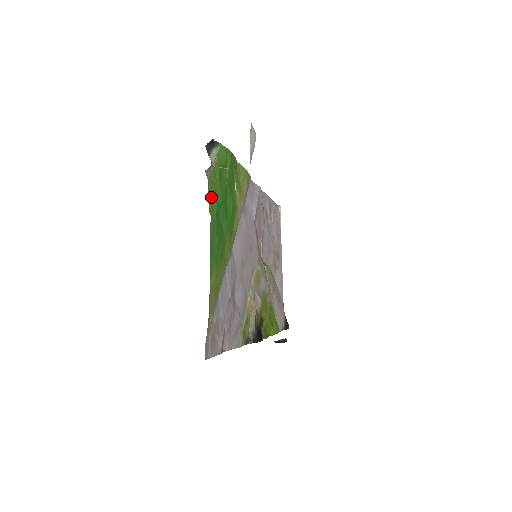
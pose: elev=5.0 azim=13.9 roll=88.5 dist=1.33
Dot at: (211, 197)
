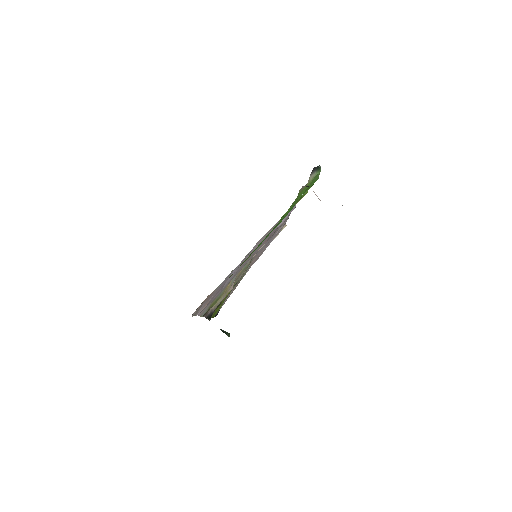
Dot at: (290, 207)
